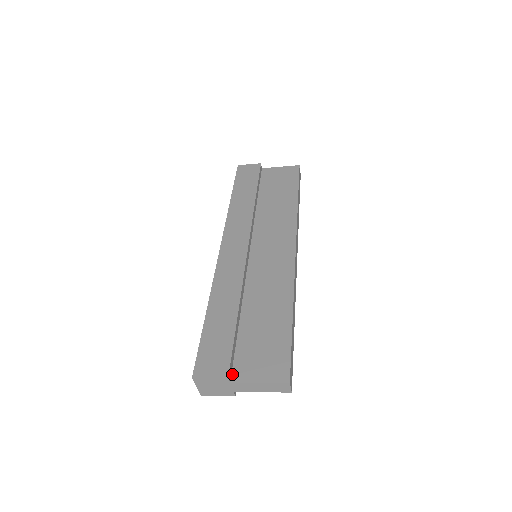
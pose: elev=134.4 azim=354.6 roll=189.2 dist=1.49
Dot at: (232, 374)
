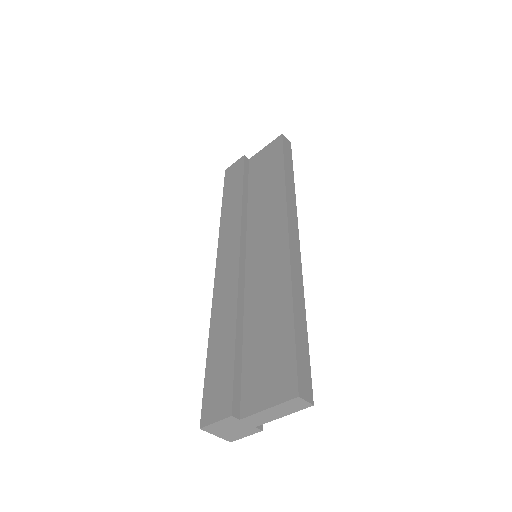
Dot at: (241, 408)
